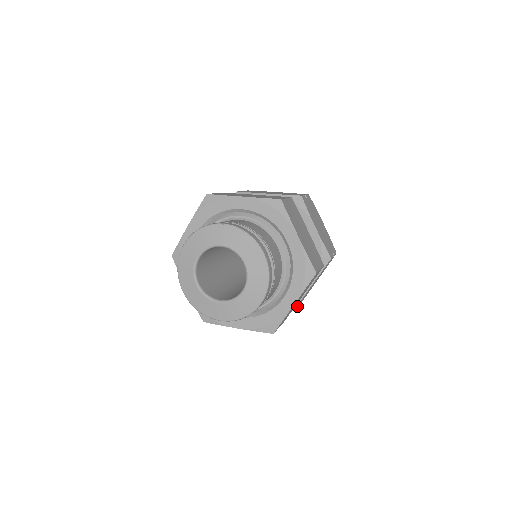
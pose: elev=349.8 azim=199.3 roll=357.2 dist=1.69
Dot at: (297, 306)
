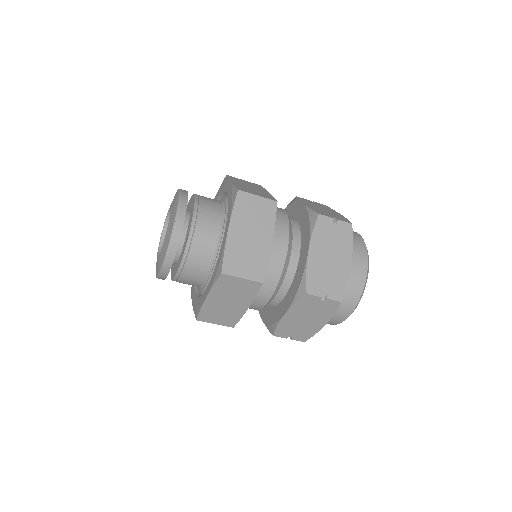
Dot at: (315, 292)
